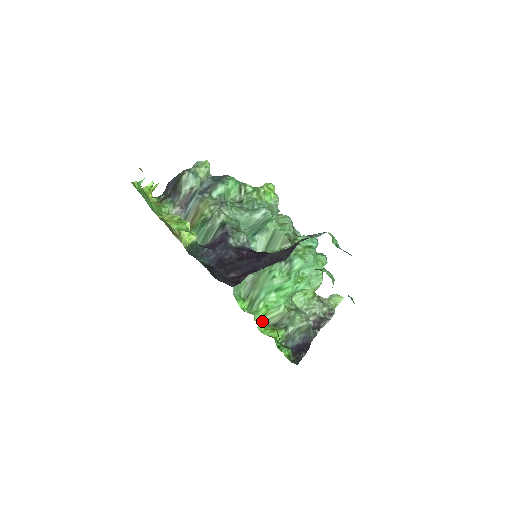
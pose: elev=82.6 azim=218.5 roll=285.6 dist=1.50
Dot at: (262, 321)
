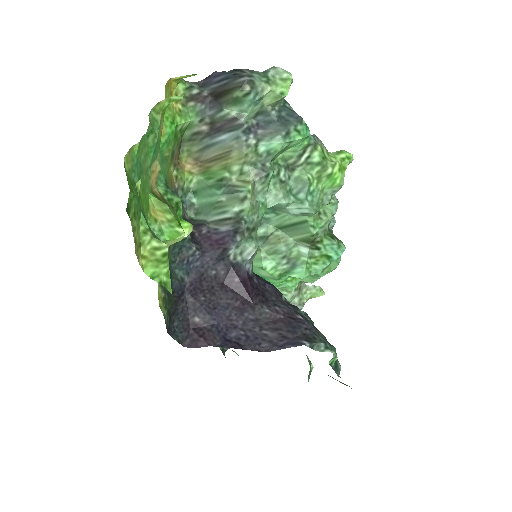
Dot at: occluded
